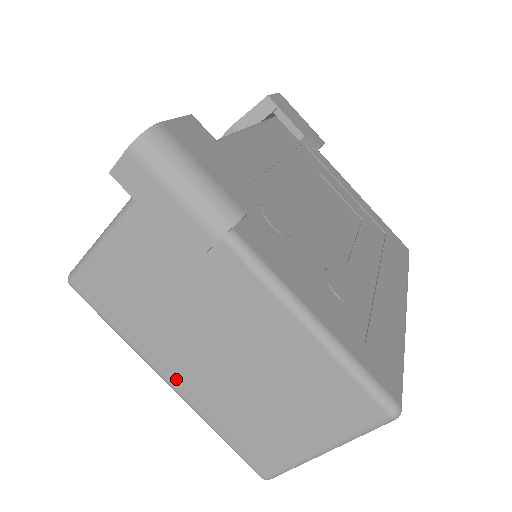
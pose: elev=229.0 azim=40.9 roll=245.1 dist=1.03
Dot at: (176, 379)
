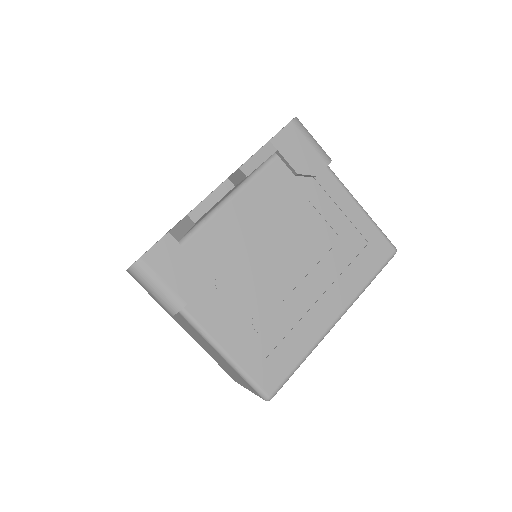
Dot at: (189, 334)
